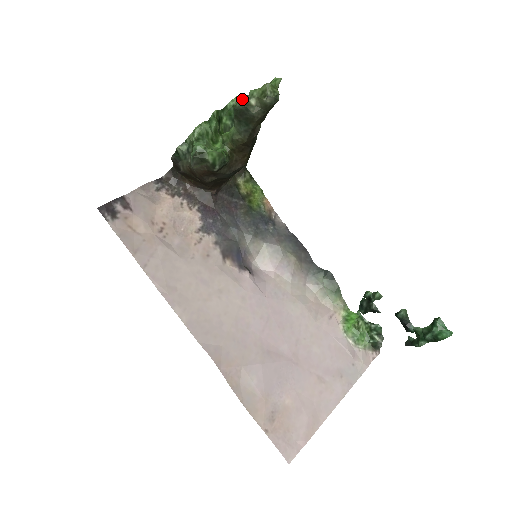
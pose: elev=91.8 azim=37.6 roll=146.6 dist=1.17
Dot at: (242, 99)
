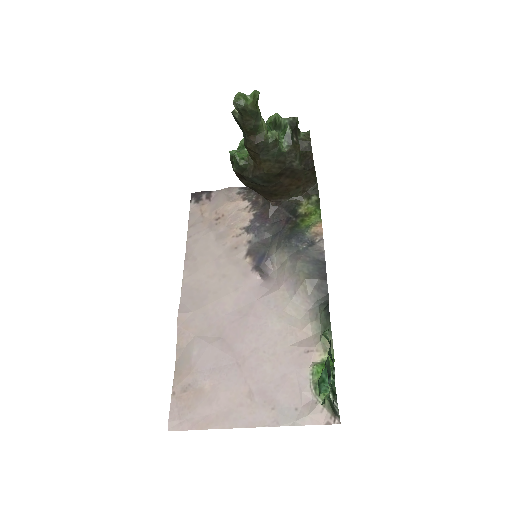
Dot at: (275, 118)
